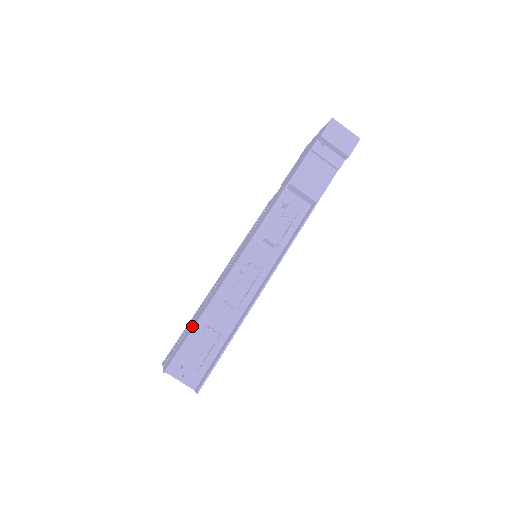
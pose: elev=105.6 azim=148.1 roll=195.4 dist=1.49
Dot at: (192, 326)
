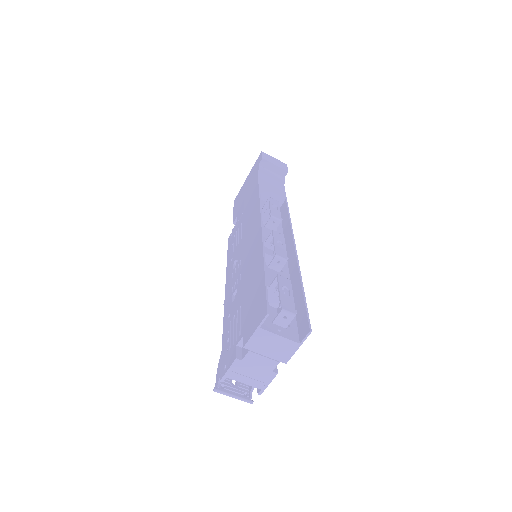
Dot at: (257, 284)
